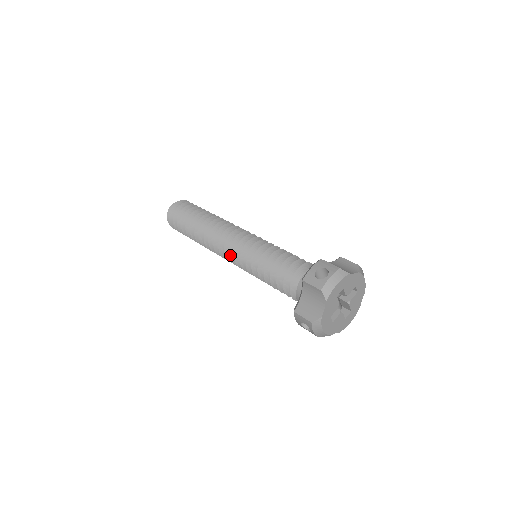
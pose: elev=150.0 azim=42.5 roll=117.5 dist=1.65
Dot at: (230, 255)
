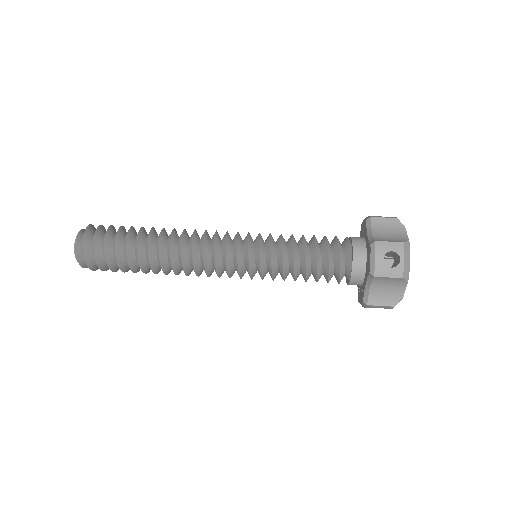
Dot at: (229, 274)
